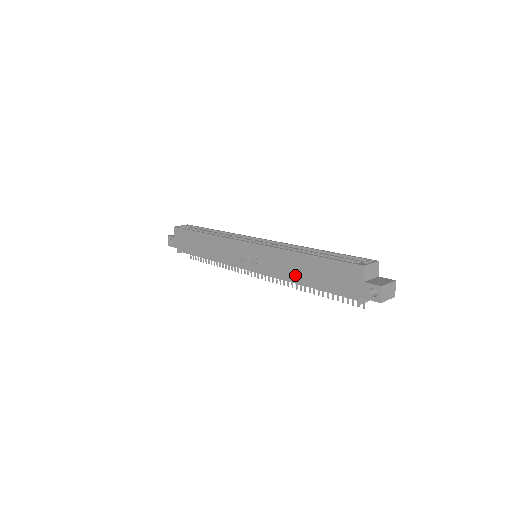
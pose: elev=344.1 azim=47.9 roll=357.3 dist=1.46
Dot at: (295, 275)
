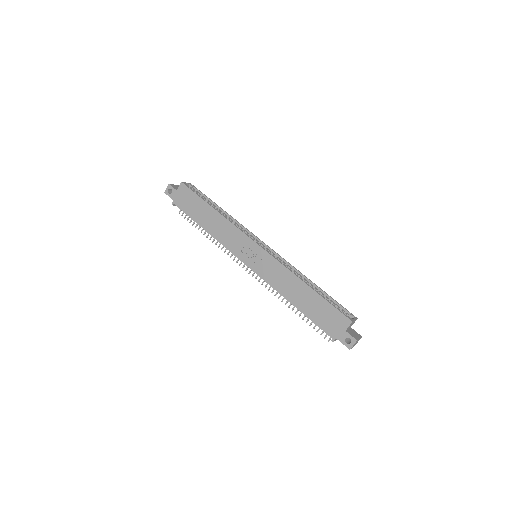
Dot at: (290, 294)
